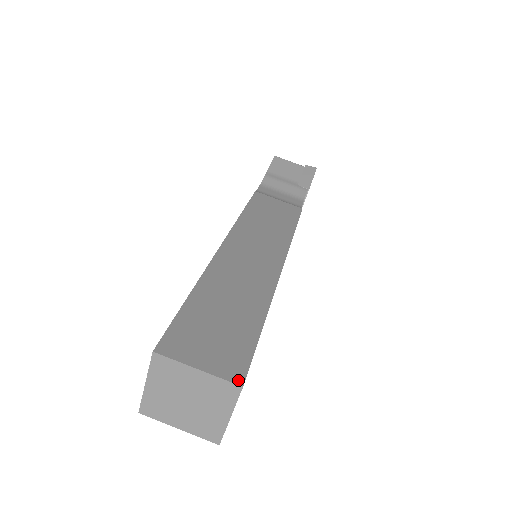
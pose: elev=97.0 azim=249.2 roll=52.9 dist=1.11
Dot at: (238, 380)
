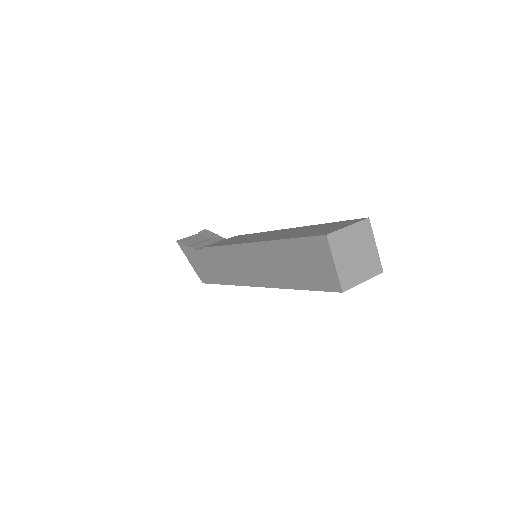
Dot at: (364, 219)
